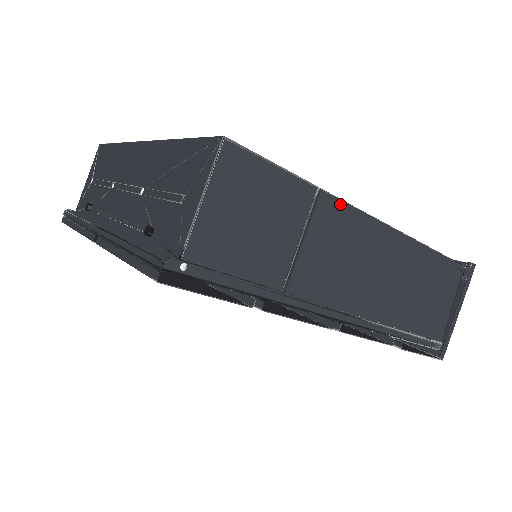
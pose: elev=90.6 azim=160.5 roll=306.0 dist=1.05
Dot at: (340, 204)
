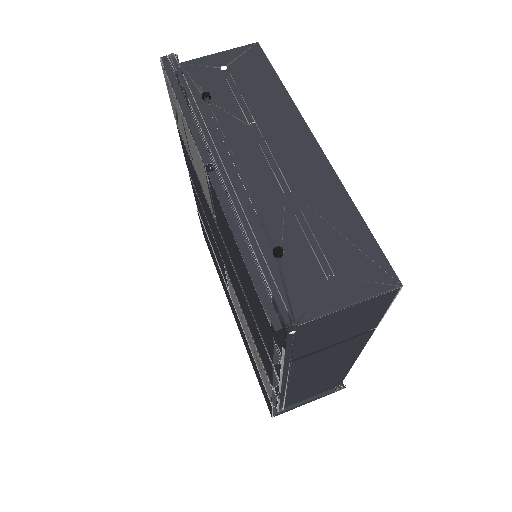
Dot at: (367, 338)
